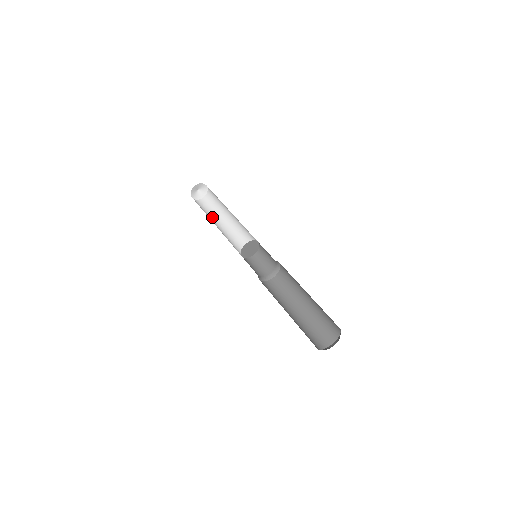
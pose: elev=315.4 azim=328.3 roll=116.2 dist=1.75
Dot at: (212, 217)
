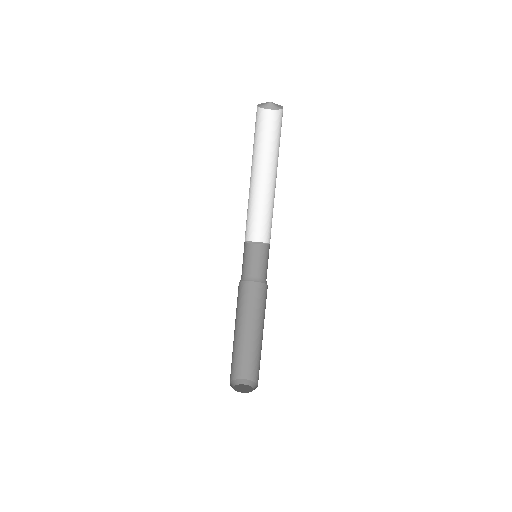
Dot at: (254, 152)
